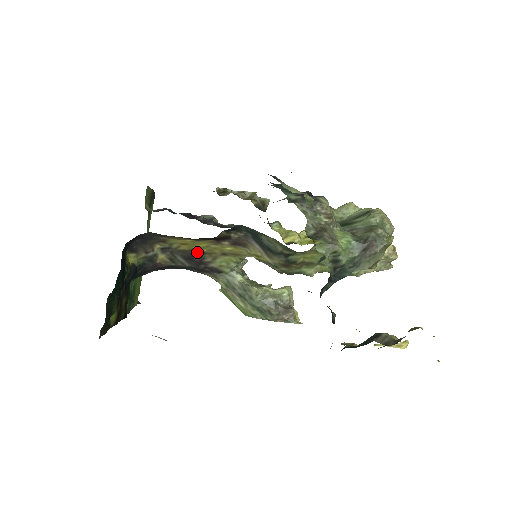
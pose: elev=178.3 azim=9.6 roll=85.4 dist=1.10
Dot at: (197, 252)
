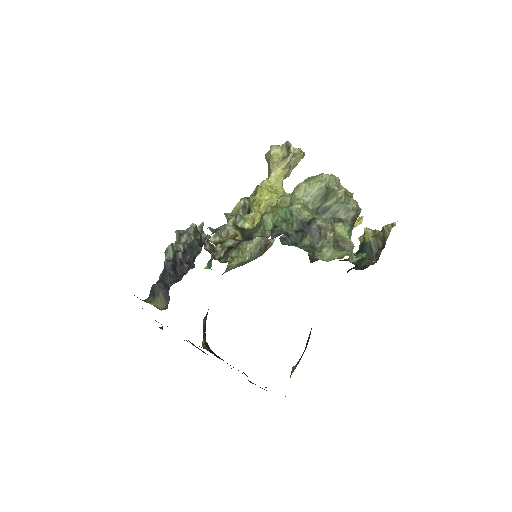
Dot at: occluded
